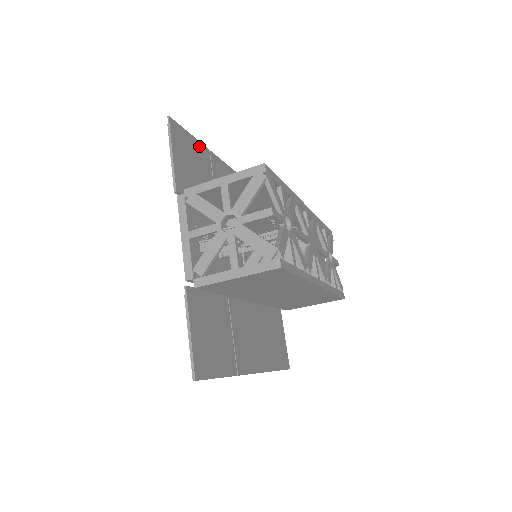
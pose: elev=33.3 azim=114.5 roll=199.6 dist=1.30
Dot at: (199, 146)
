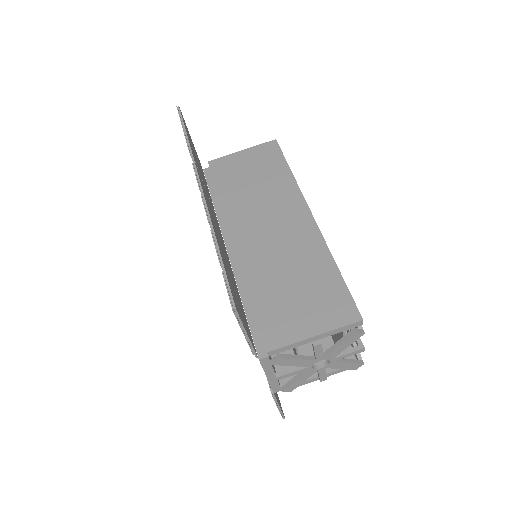
Dot at: occluded
